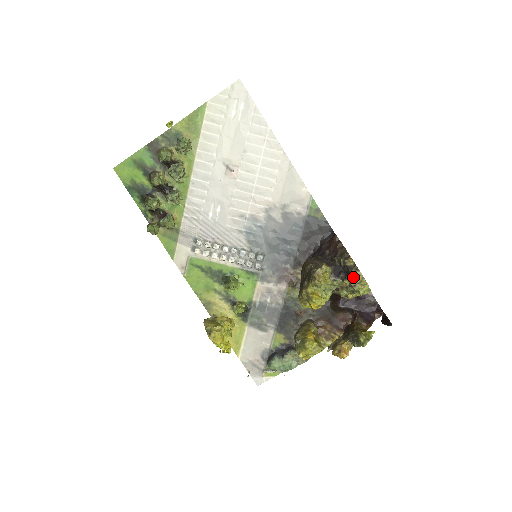
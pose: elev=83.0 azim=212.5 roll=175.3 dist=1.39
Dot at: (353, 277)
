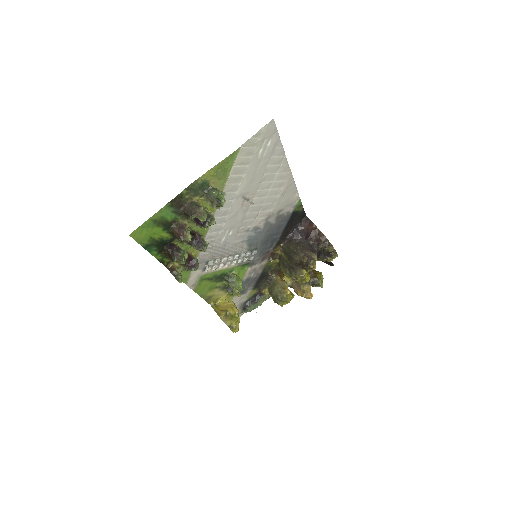
Dot at: (333, 258)
